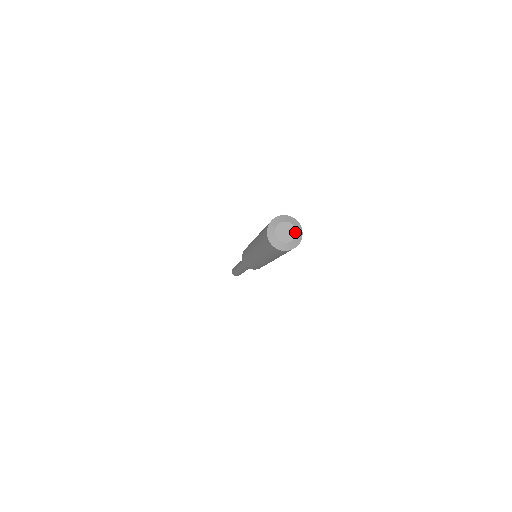
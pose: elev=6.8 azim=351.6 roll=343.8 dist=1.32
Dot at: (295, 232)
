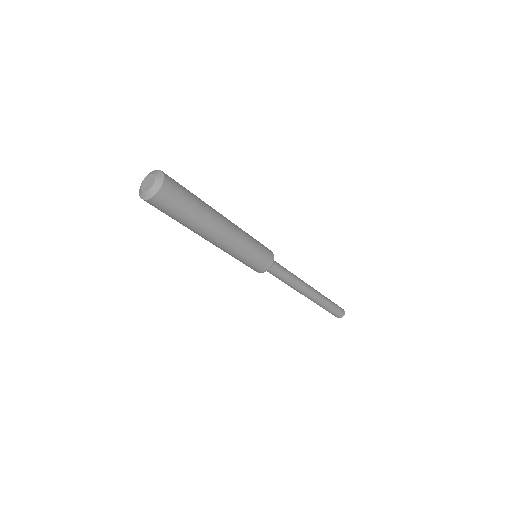
Dot at: (154, 176)
